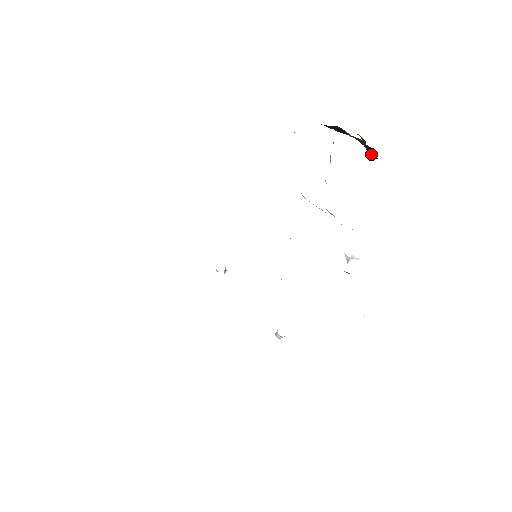
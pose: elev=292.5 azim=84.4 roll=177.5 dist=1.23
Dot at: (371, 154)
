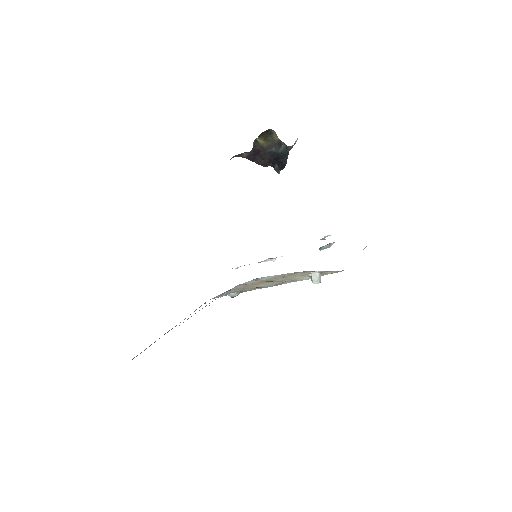
Dot at: (284, 157)
